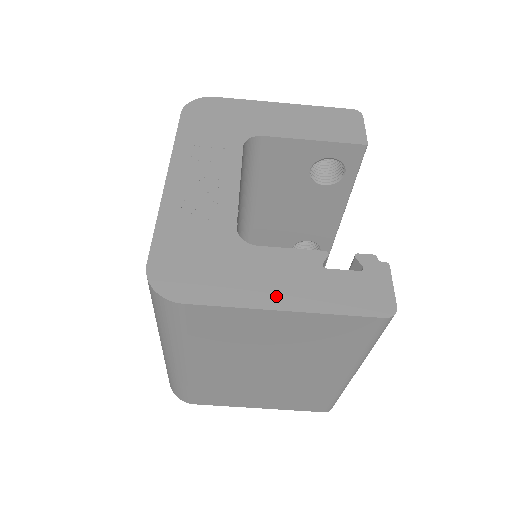
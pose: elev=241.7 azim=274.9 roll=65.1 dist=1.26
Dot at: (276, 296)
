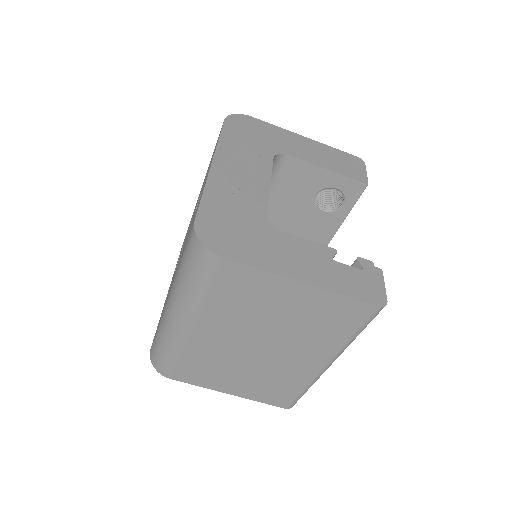
Dot at: (297, 270)
